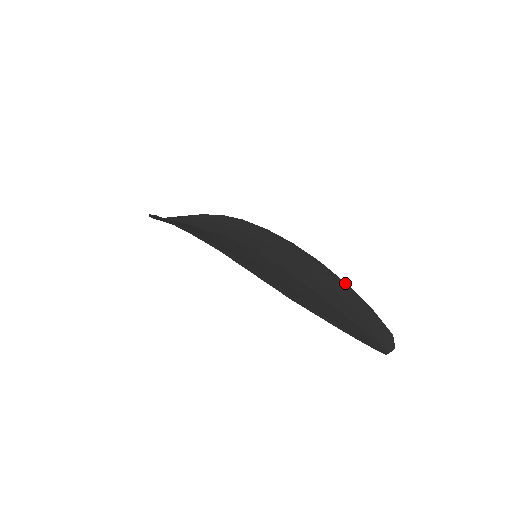
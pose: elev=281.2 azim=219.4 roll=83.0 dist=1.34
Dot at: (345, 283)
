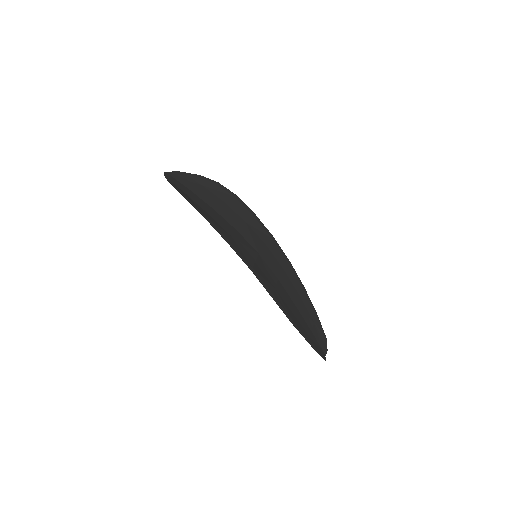
Dot at: (304, 287)
